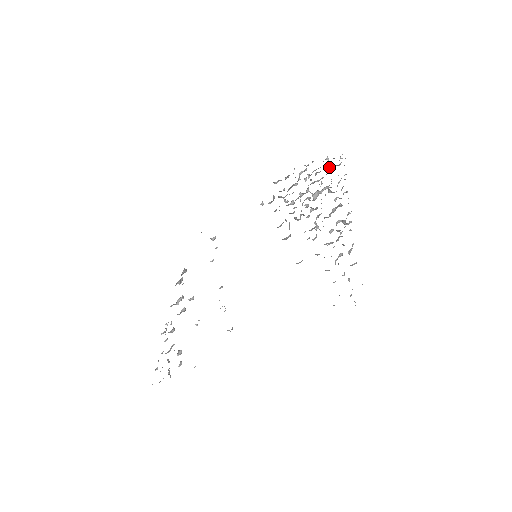
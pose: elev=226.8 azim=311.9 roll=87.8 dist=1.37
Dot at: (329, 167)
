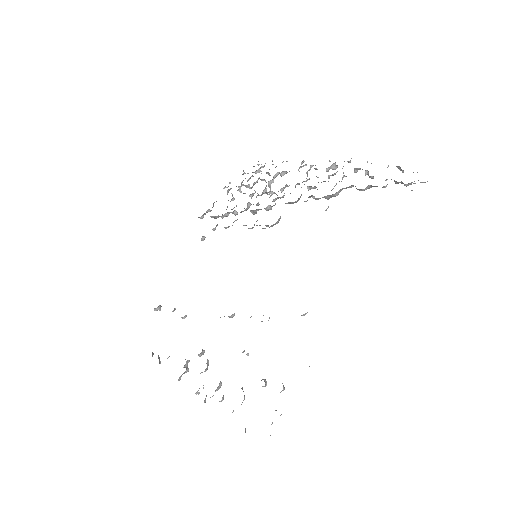
Dot at: (255, 172)
